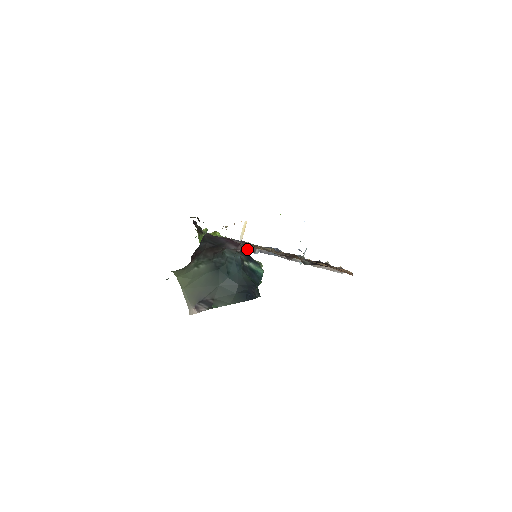
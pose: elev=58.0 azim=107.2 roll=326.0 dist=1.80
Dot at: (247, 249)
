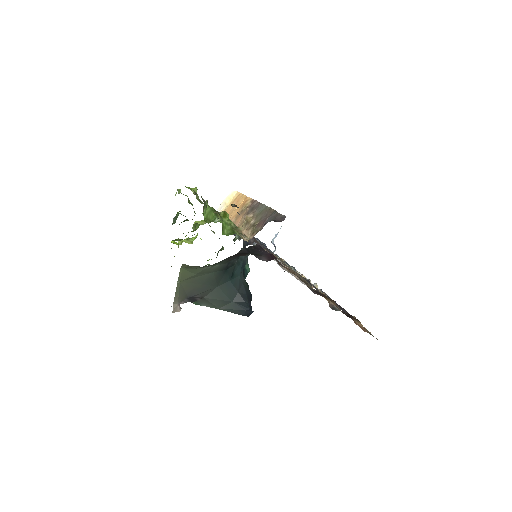
Dot at: (249, 244)
